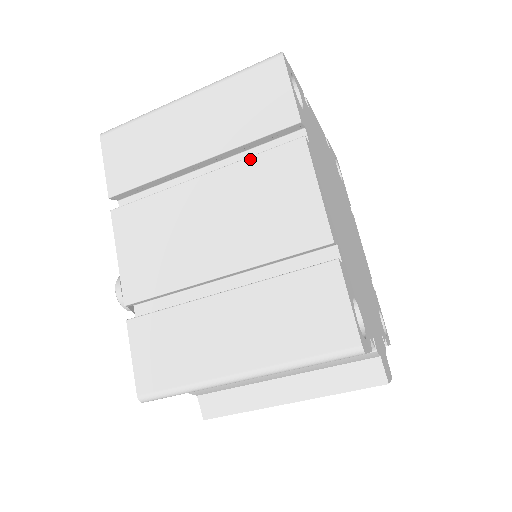
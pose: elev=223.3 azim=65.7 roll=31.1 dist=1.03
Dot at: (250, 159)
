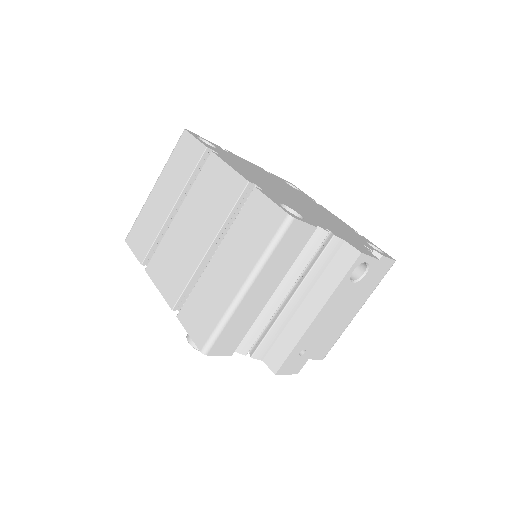
Dot at: (194, 184)
